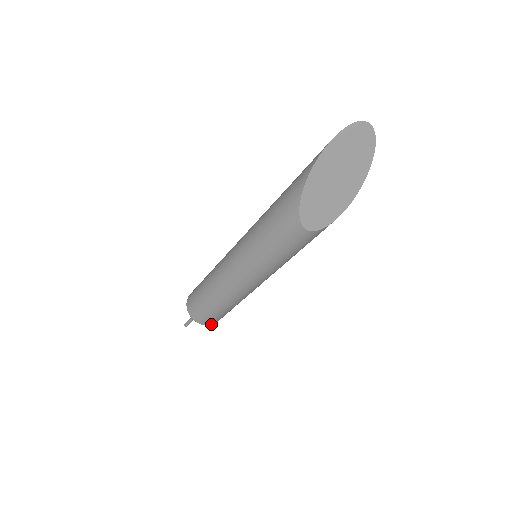
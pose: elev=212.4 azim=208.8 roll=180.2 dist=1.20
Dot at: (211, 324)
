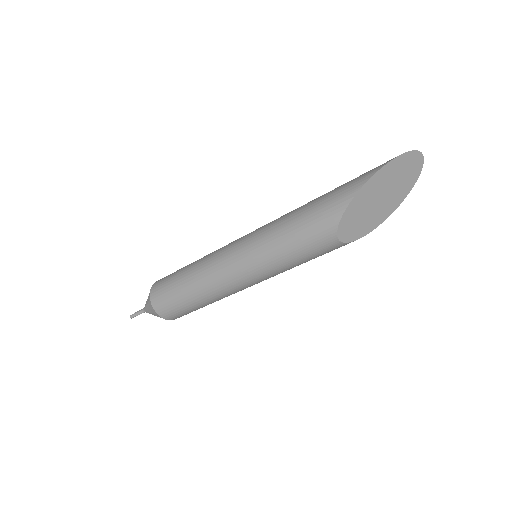
Dot at: (172, 319)
